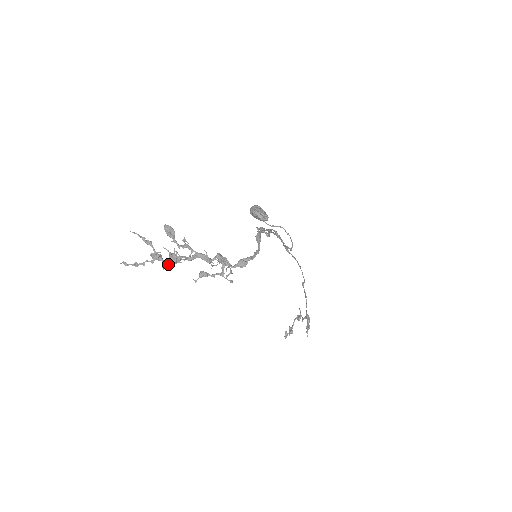
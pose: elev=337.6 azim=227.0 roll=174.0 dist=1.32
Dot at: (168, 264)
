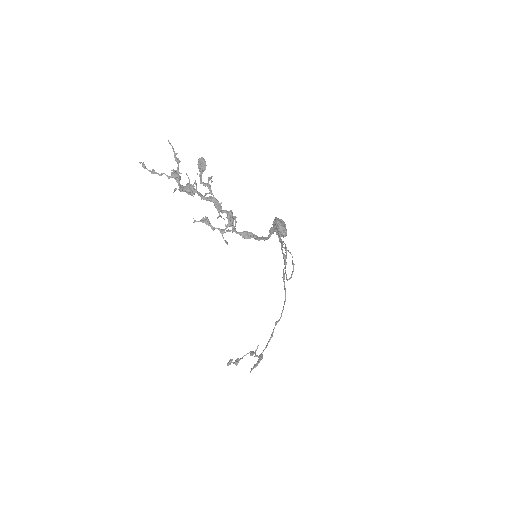
Dot at: (181, 189)
